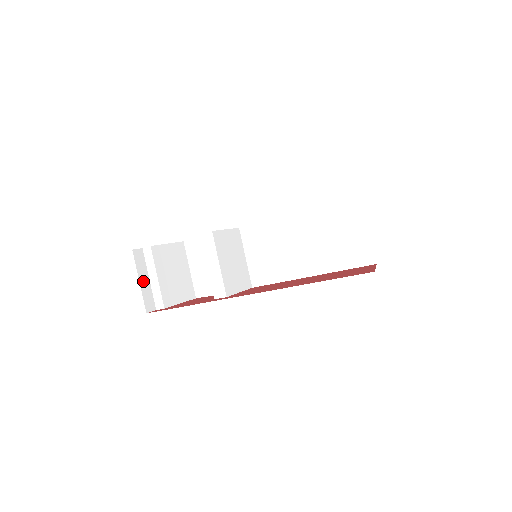
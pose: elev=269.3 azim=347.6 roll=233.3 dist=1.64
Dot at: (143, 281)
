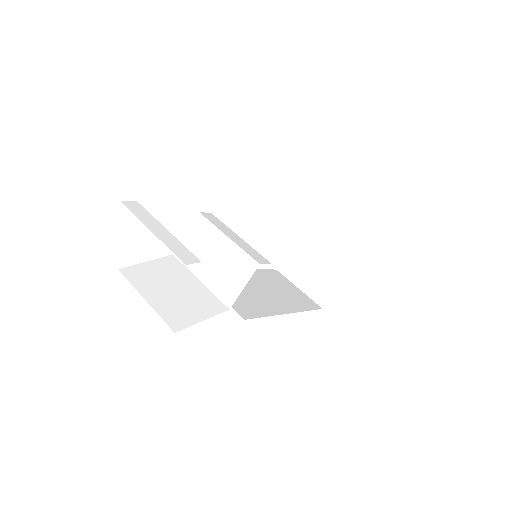
Dot at: occluded
